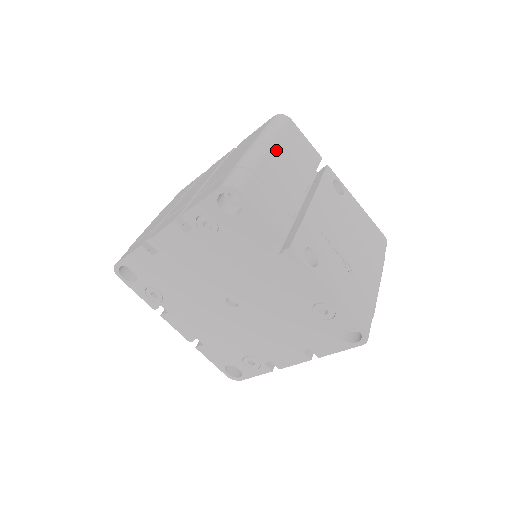
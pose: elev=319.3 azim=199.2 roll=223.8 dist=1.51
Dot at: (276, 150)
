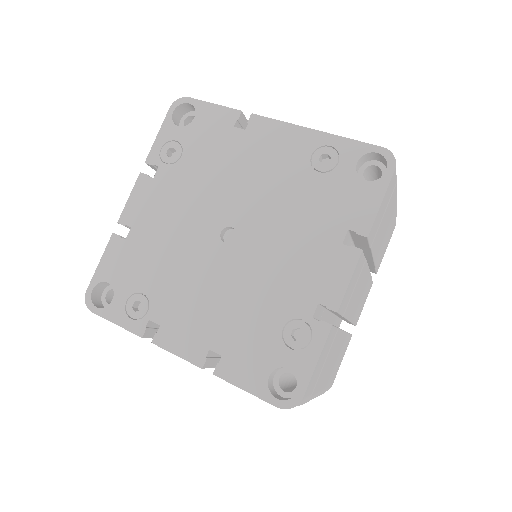
Dot at: occluded
